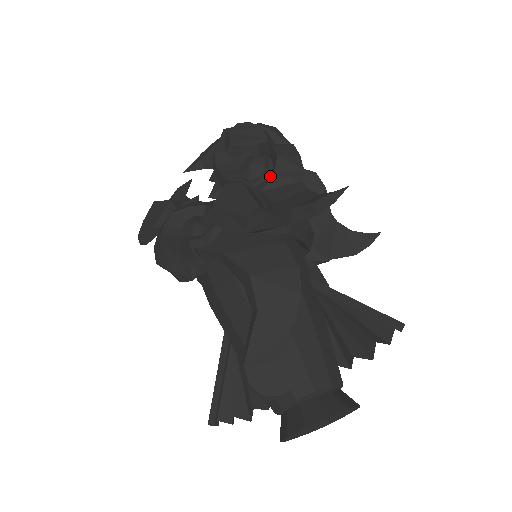
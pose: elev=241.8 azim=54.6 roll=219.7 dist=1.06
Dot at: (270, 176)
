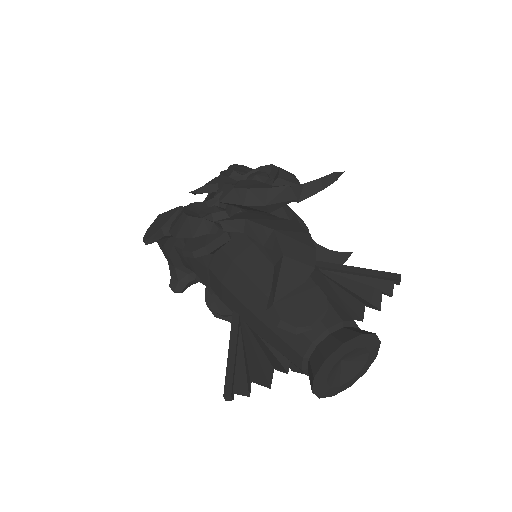
Dot at: (273, 182)
